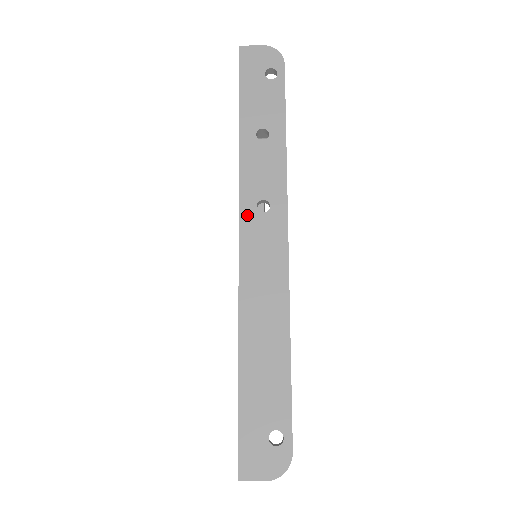
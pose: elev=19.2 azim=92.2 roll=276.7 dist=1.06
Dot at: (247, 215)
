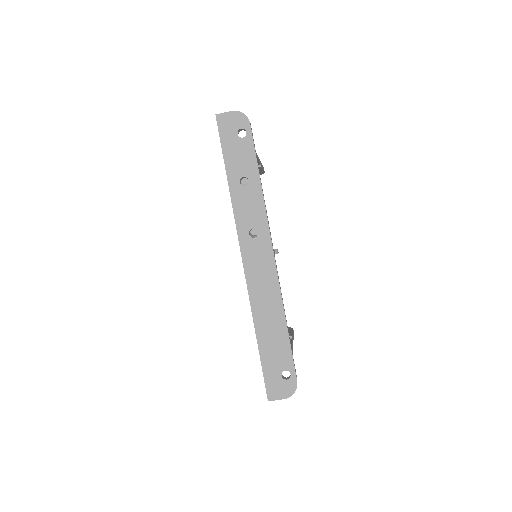
Dot at: (244, 241)
